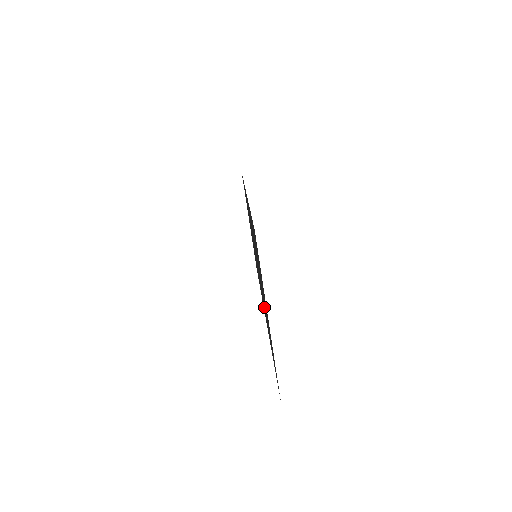
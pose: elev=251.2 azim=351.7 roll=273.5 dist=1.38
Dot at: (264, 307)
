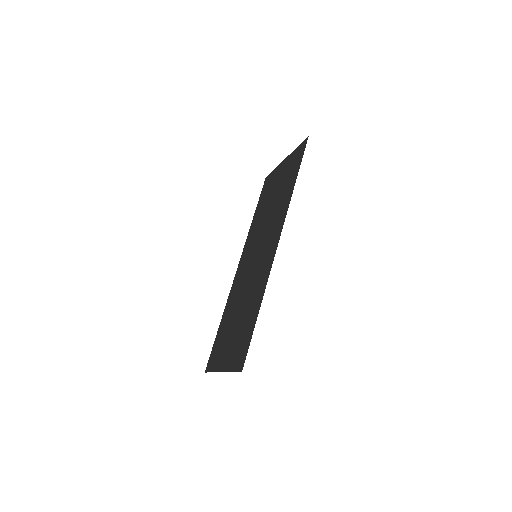
Dot at: (236, 293)
